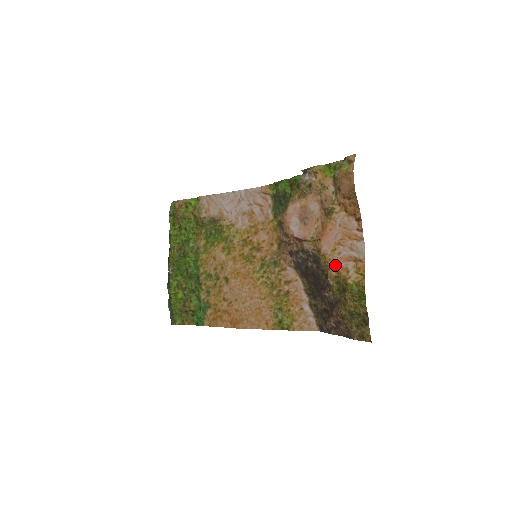
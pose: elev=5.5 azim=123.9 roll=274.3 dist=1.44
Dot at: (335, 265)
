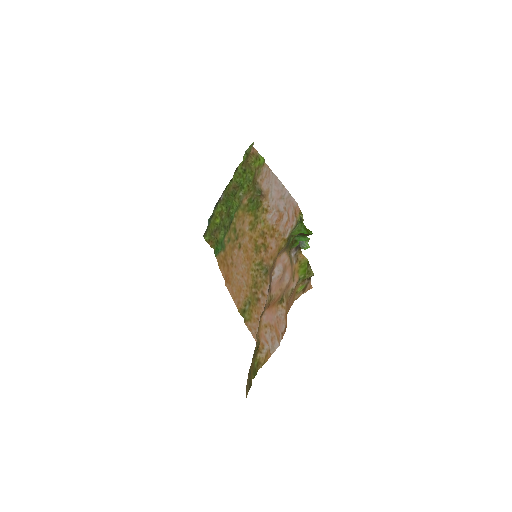
Dot at: (260, 335)
